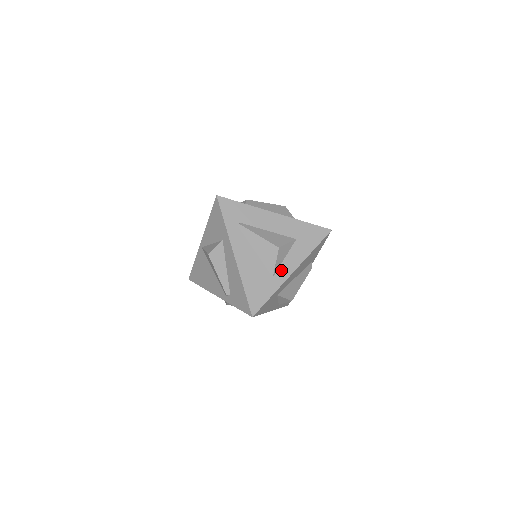
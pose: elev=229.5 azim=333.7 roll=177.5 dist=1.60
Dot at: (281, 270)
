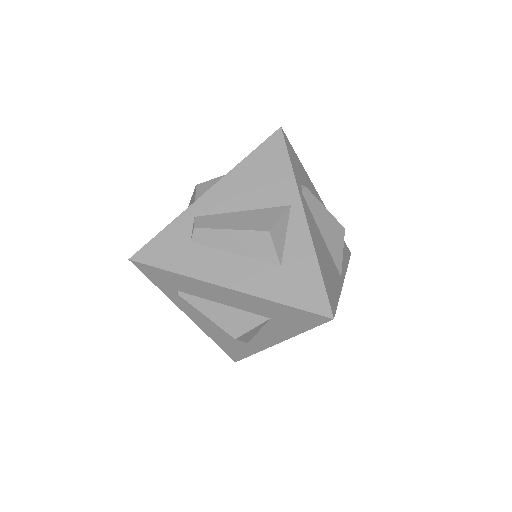
Dot at: (257, 340)
